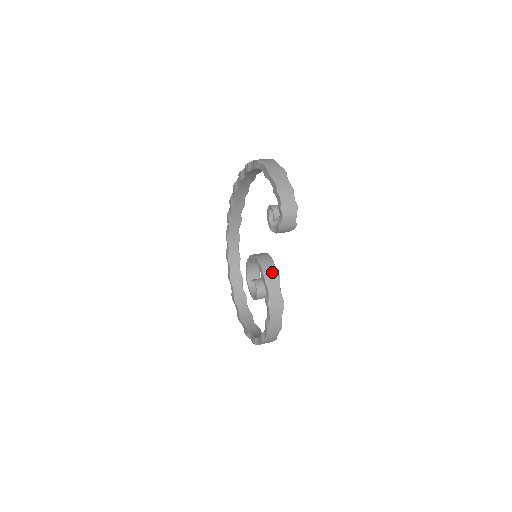
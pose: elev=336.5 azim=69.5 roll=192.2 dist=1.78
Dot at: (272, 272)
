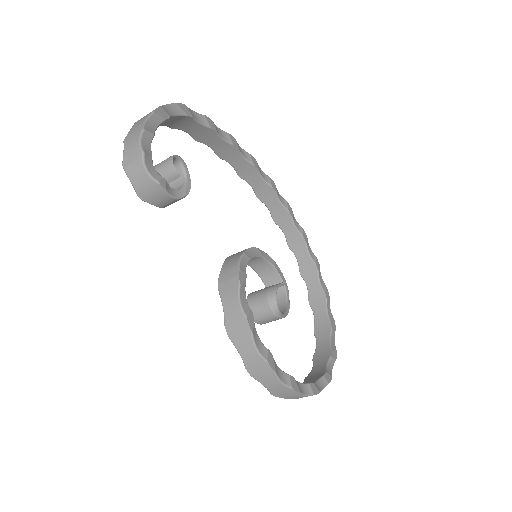
Dot at: (230, 273)
